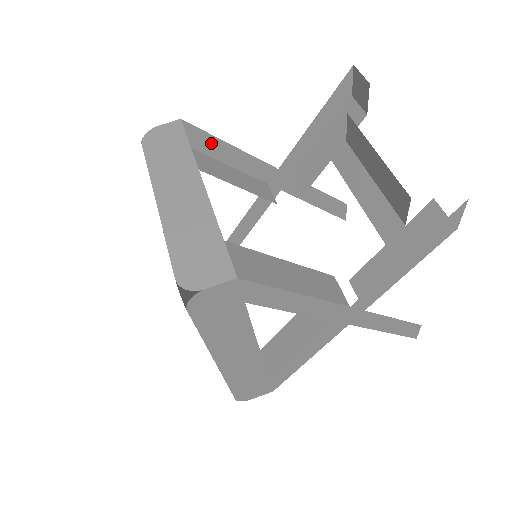
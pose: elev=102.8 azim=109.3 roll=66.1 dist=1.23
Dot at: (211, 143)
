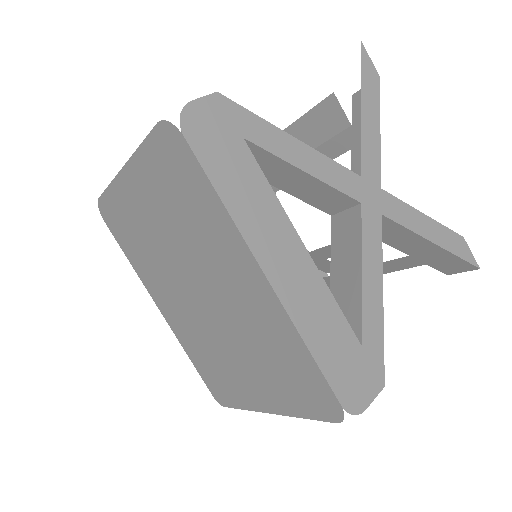
Dot at: occluded
